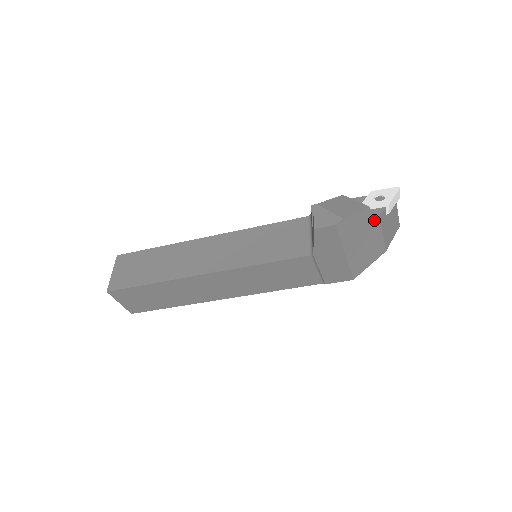
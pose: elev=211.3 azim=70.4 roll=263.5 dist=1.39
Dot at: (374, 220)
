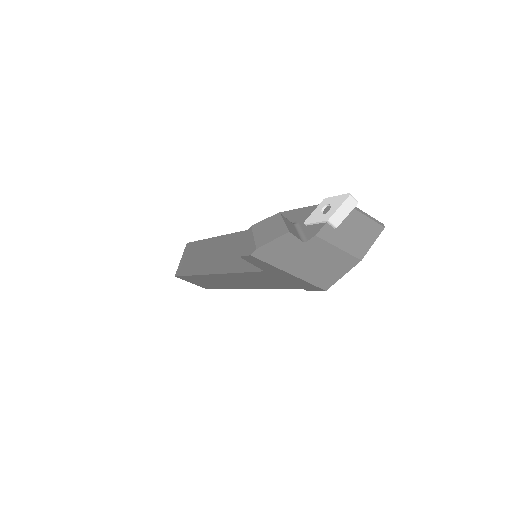
Dot at: (310, 240)
